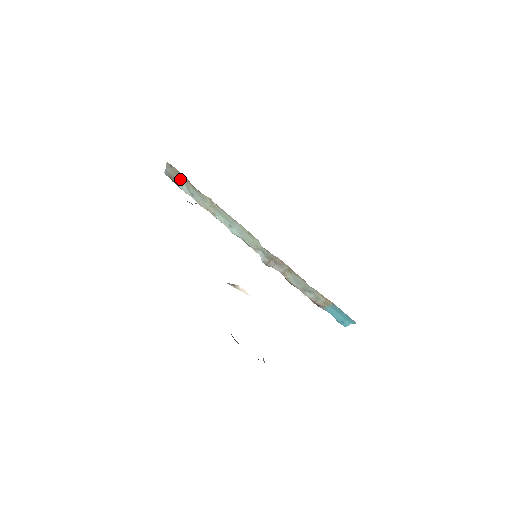
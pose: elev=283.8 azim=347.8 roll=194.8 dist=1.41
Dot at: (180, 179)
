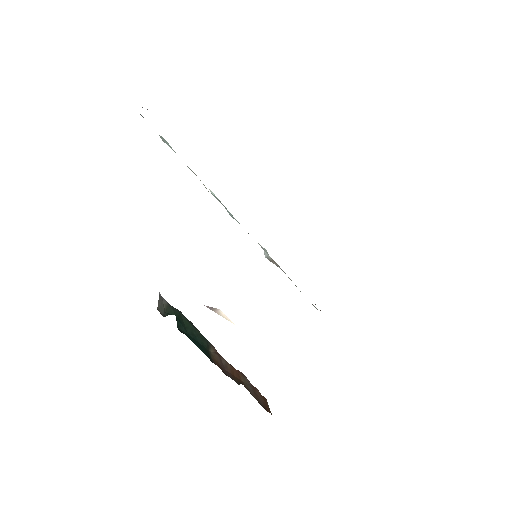
Dot at: occluded
